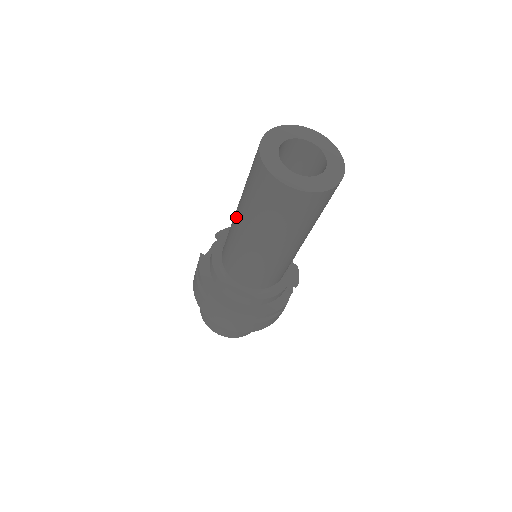
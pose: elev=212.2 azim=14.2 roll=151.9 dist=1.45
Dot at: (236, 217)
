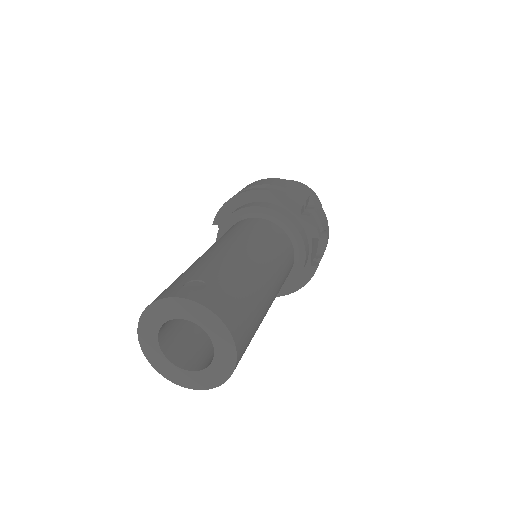
Dot at: occluded
